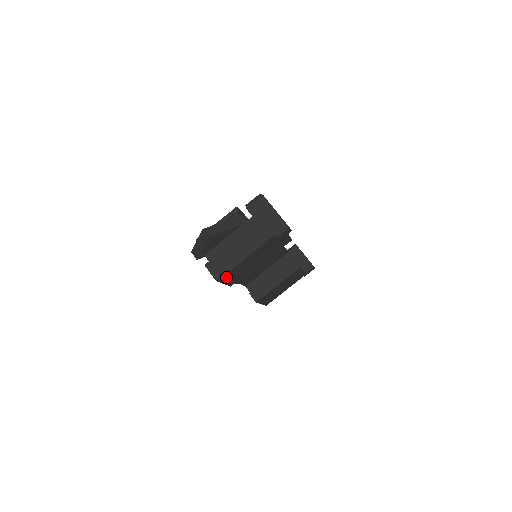
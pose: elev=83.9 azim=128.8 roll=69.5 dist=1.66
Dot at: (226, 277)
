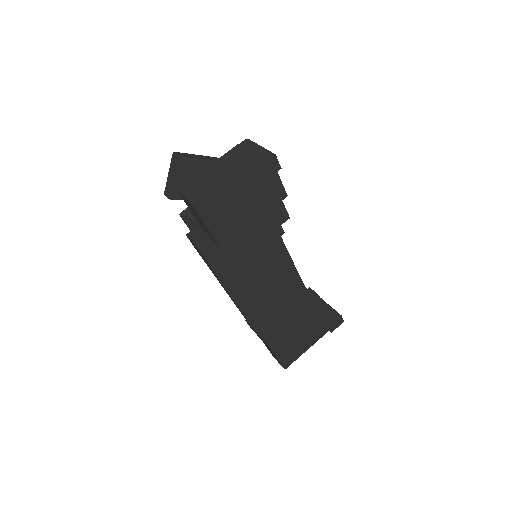
Dot at: (200, 210)
